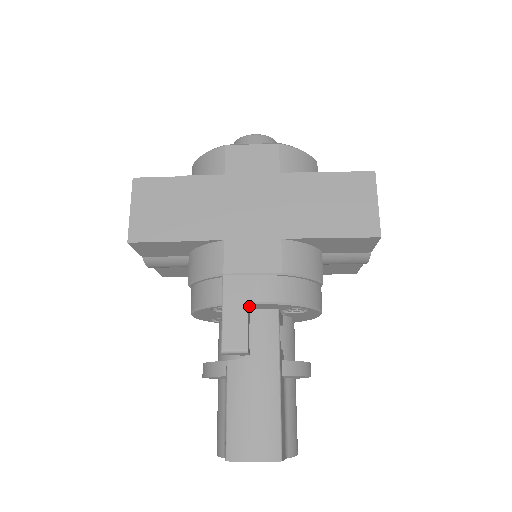
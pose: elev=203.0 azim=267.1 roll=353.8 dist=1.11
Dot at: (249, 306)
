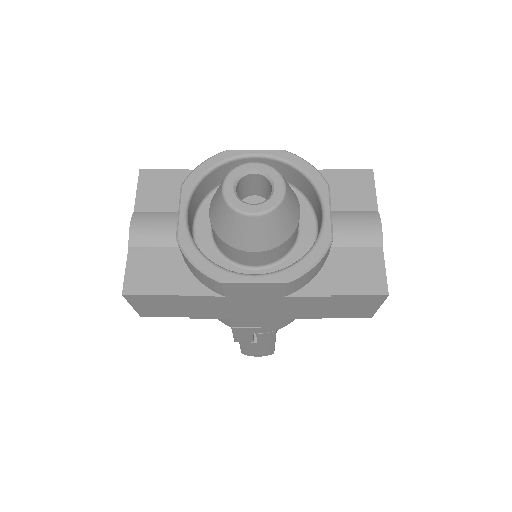
Dot at: occluded
